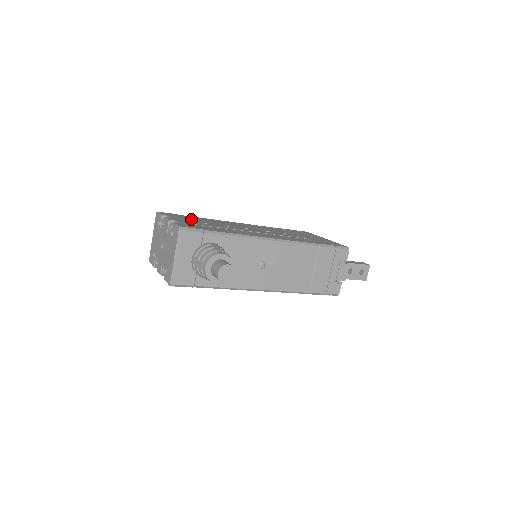
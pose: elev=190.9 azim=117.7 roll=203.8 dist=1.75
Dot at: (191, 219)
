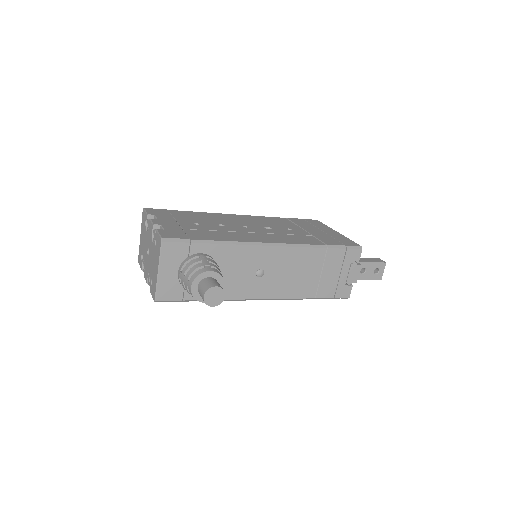
Dot at: (181, 218)
